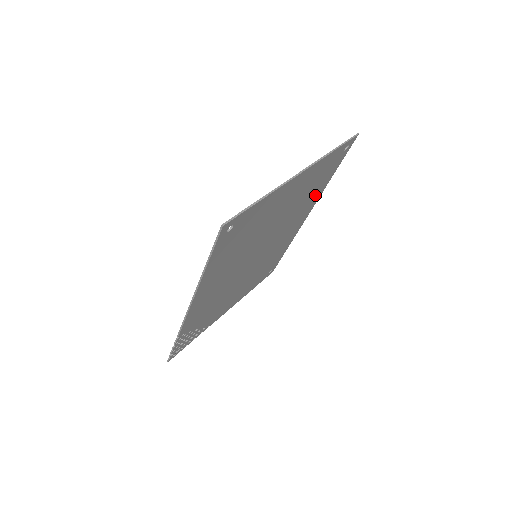
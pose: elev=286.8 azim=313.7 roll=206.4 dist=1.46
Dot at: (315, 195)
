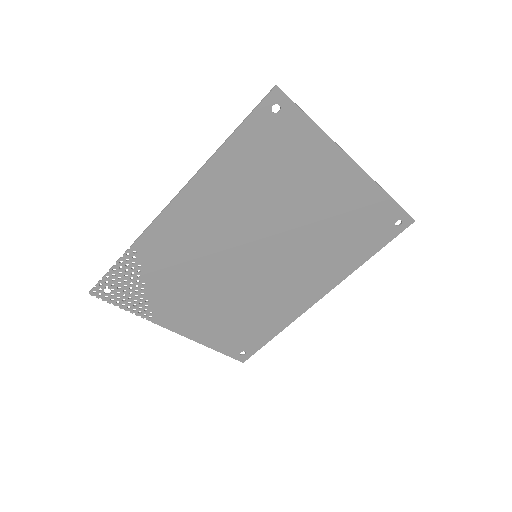
Dot at: (343, 262)
